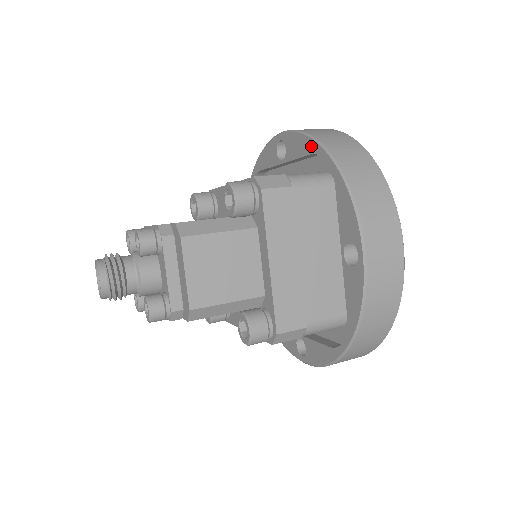
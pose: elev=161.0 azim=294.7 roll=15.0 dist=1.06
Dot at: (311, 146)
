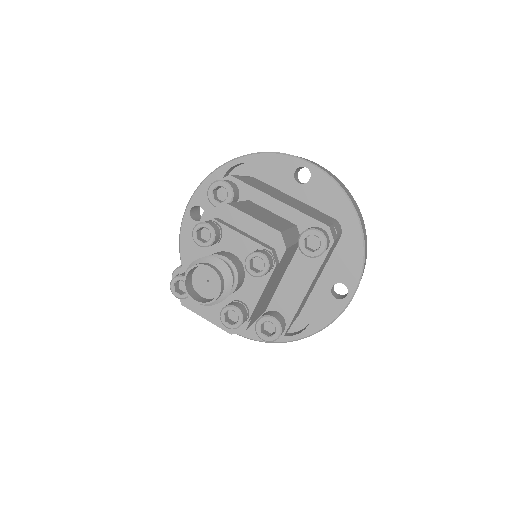
Dot at: (219, 174)
